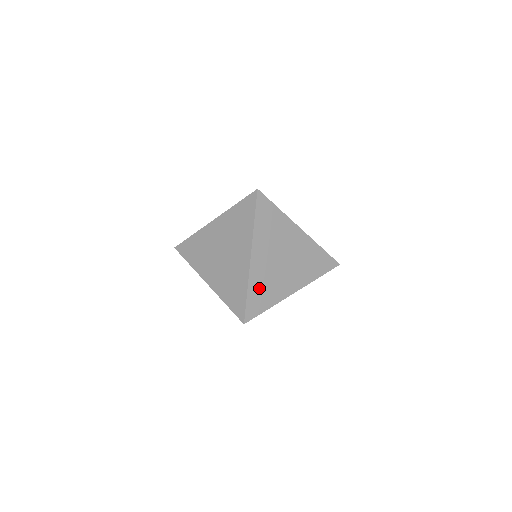
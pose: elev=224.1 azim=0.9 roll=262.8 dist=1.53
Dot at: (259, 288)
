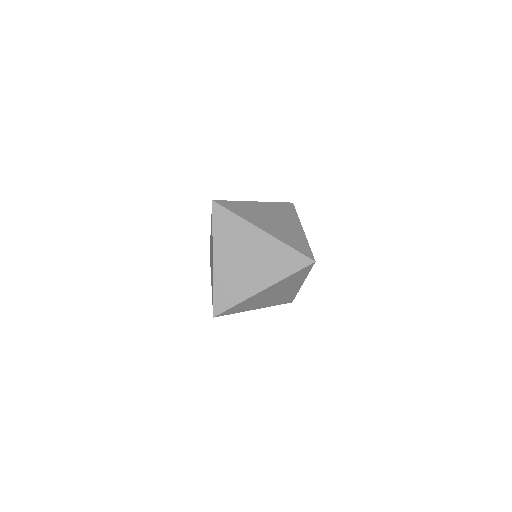
Dot at: (290, 241)
